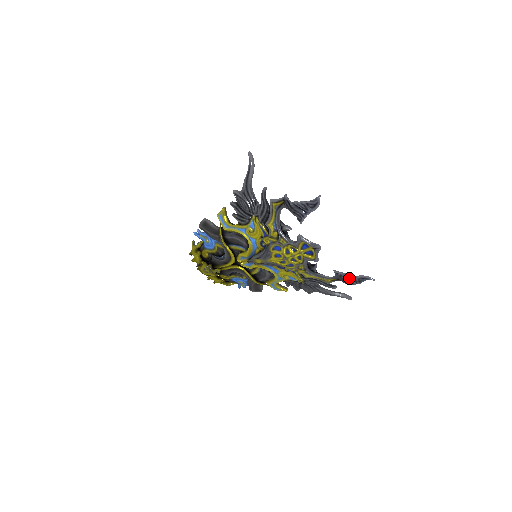
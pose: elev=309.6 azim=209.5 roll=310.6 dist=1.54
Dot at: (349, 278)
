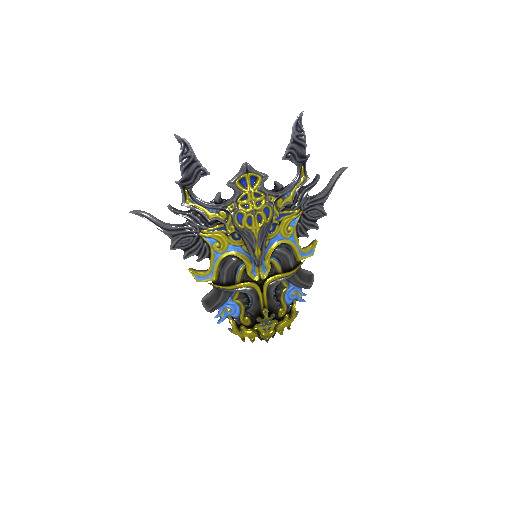
Dot at: (295, 144)
